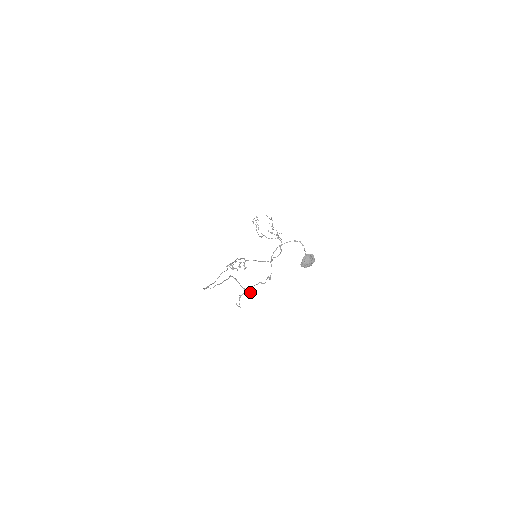
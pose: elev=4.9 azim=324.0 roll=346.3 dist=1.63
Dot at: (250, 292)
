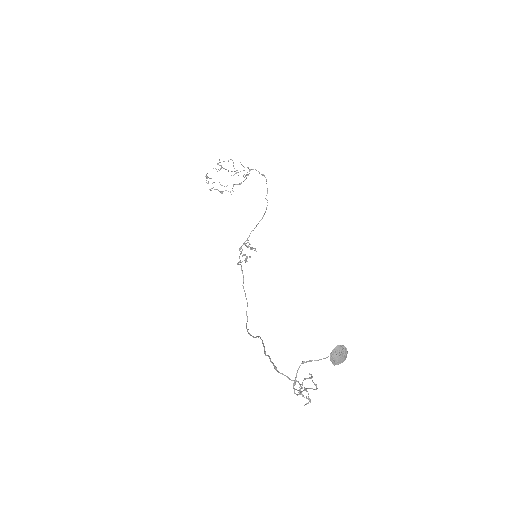
Dot at: occluded
